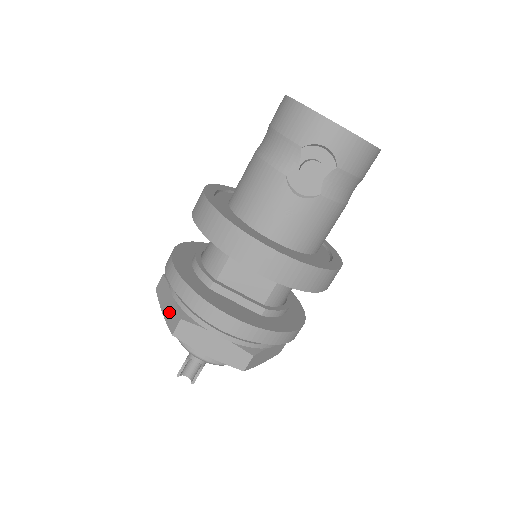
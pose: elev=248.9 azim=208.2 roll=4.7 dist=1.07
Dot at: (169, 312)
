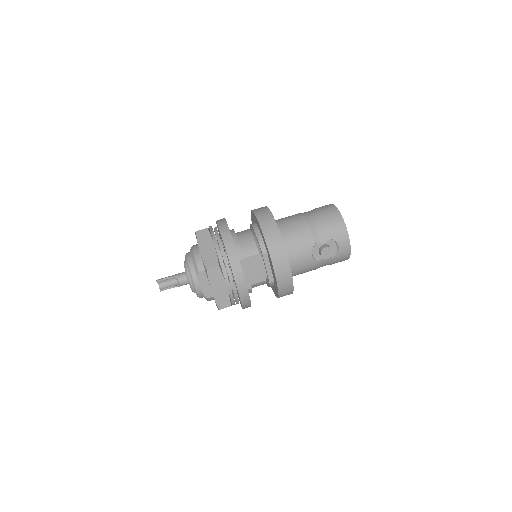
Dot at: (208, 255)
